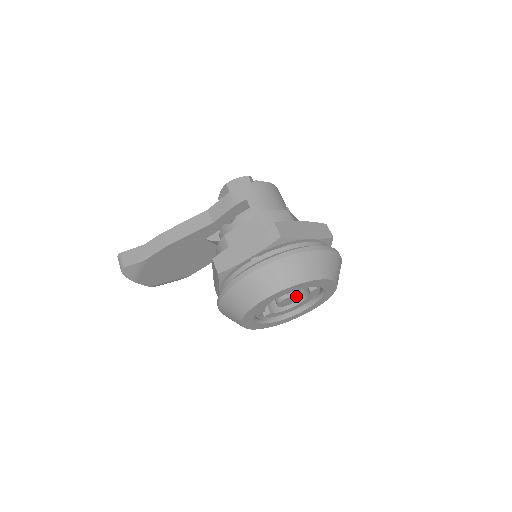
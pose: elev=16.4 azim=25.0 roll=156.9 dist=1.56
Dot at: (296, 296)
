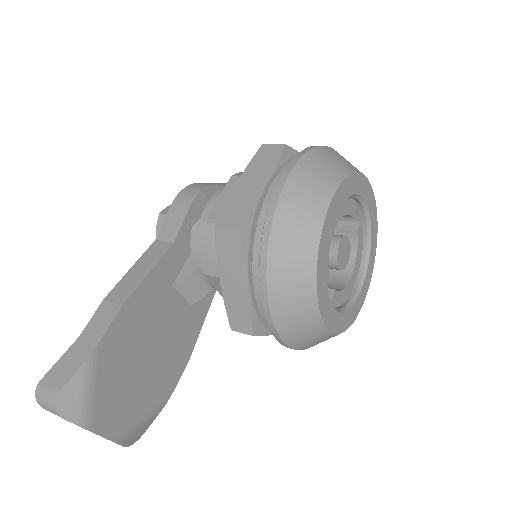
Dot at: (348, 239)
